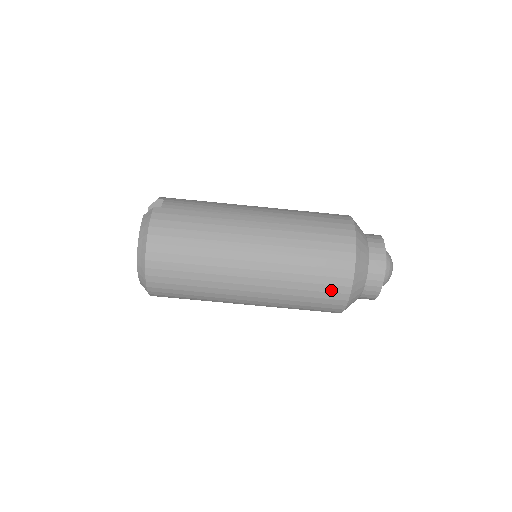
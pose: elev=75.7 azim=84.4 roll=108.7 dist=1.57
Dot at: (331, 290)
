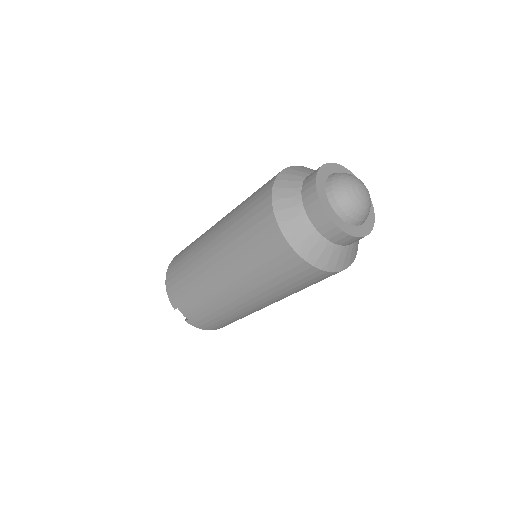
Dot at: occluded
